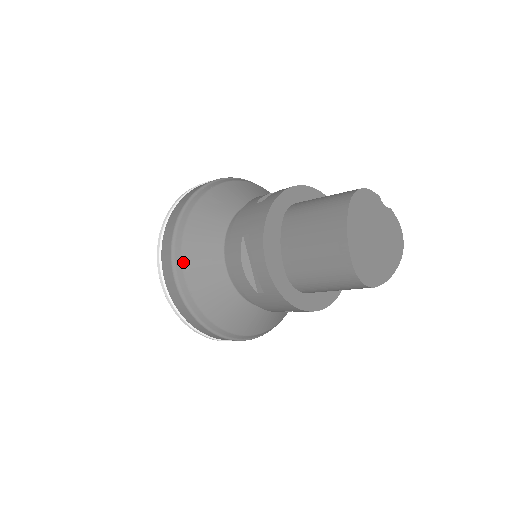
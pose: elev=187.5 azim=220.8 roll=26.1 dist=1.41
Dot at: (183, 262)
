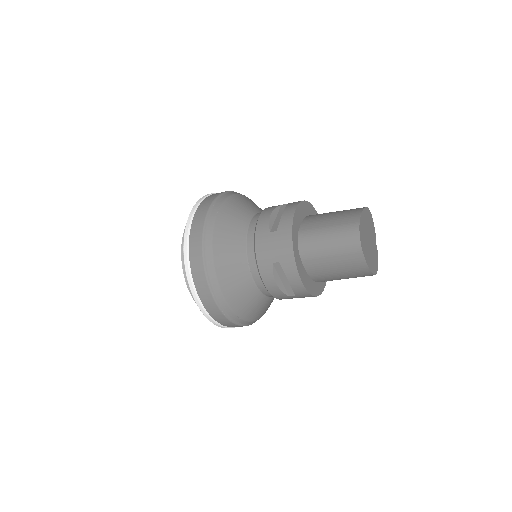
Dot at: (226, 200)
